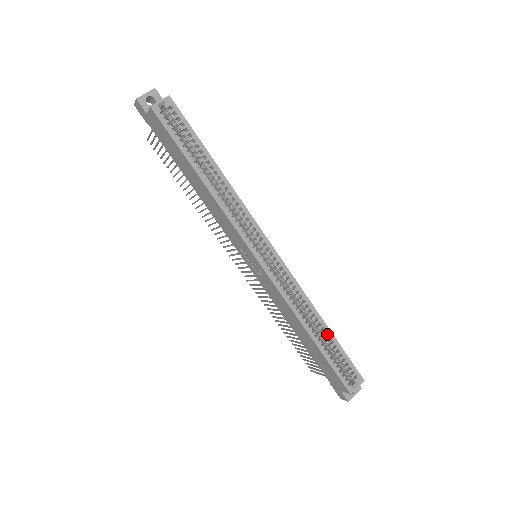
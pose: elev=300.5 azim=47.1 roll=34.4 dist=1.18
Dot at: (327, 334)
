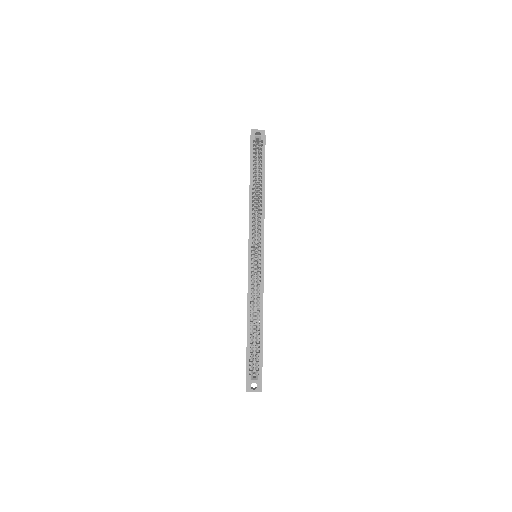
Dot at: (259, 330)
